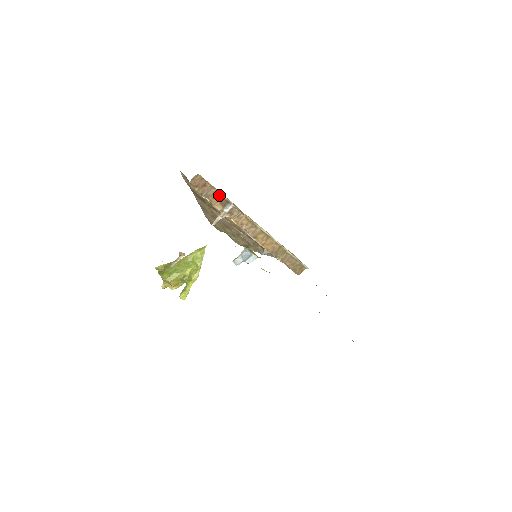
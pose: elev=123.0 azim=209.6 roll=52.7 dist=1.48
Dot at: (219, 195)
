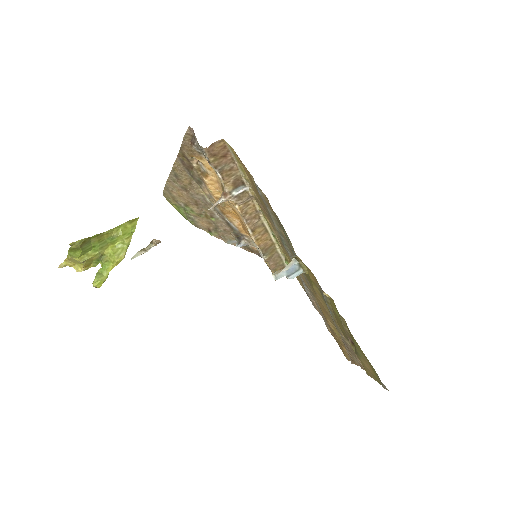
Dot at: (236, 172)
